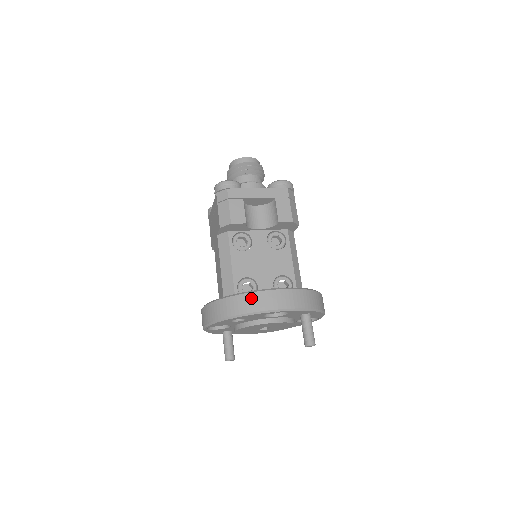
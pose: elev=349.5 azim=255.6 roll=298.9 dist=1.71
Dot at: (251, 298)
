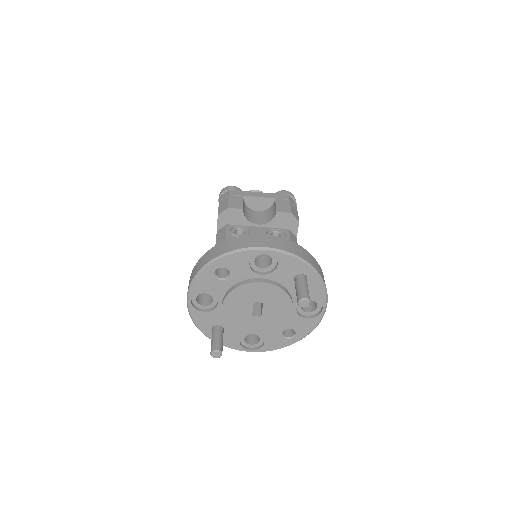
Dot at: (235, 241)
